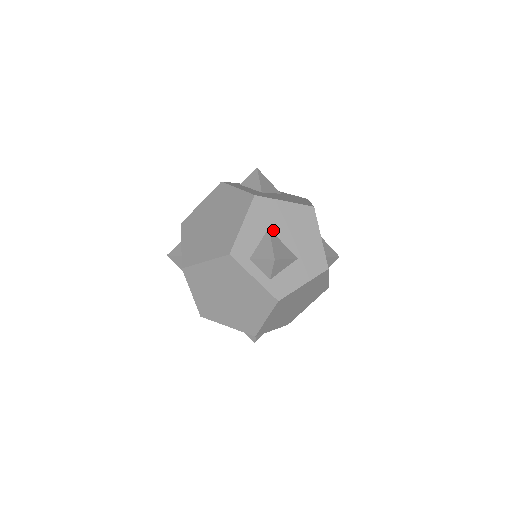
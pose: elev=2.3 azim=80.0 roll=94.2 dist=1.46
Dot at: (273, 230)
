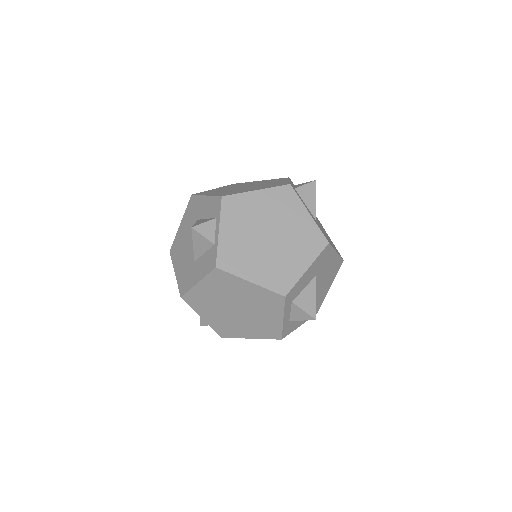
Dot at: (317, 277)
